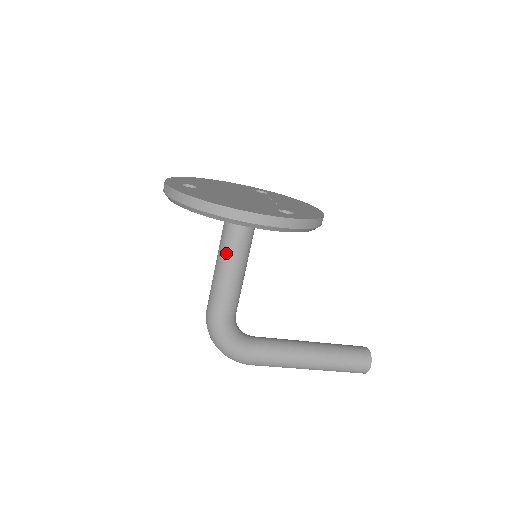
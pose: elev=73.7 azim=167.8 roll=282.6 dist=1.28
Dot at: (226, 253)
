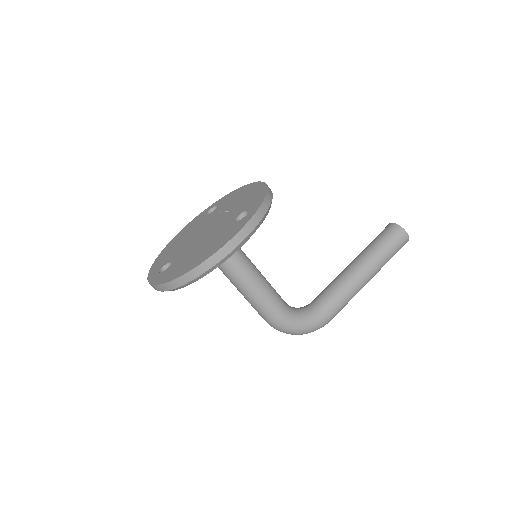
Dot at: (236, 278)
